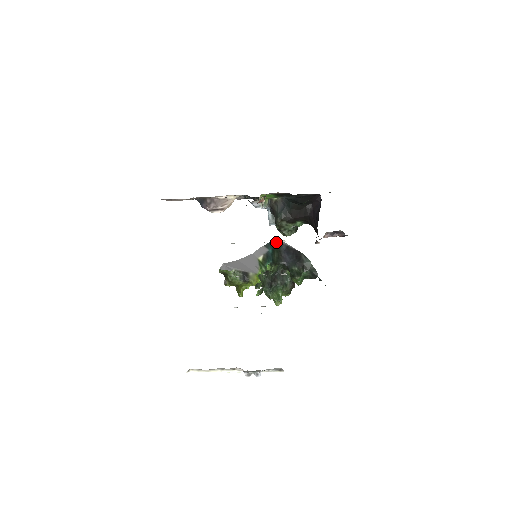
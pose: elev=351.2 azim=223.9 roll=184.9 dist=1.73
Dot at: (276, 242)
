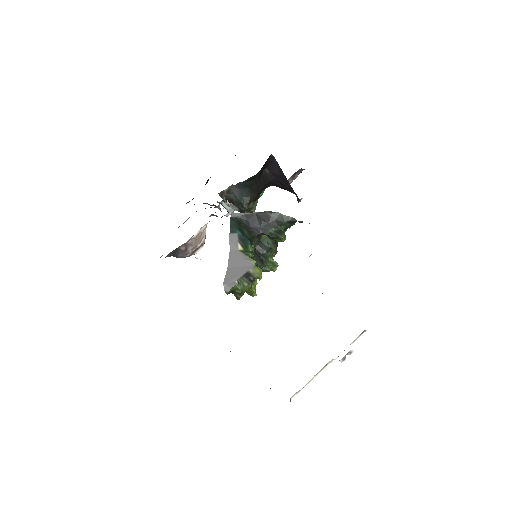
Dot at: (234, 220)
